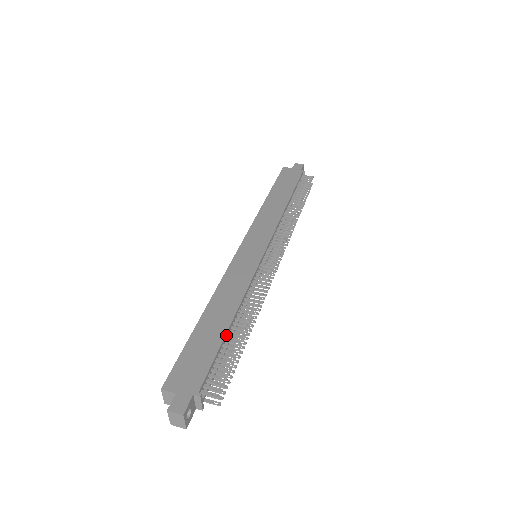
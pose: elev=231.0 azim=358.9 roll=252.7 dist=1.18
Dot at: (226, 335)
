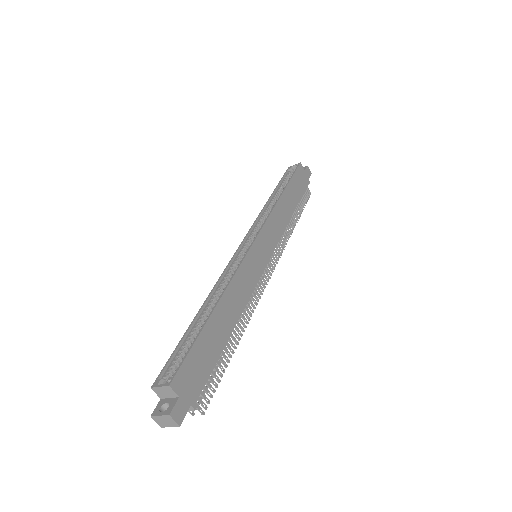
Dot at: (224, 345)
